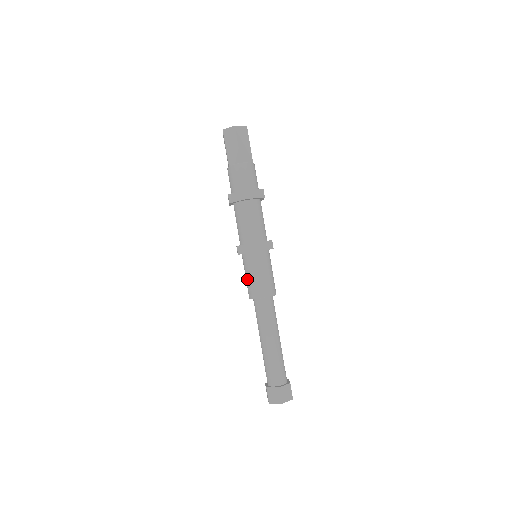
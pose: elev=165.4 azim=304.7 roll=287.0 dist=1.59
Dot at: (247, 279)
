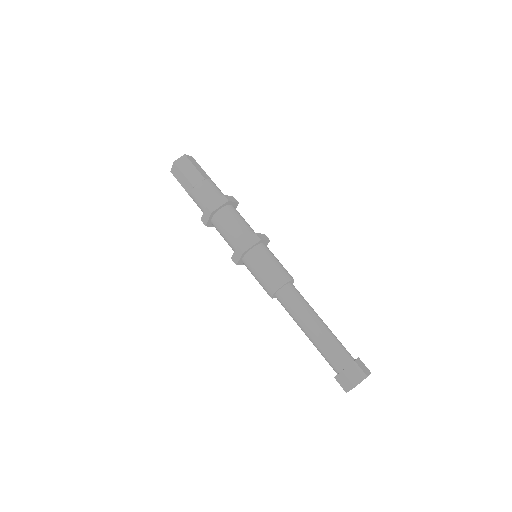
Dot at: (262, 274)
